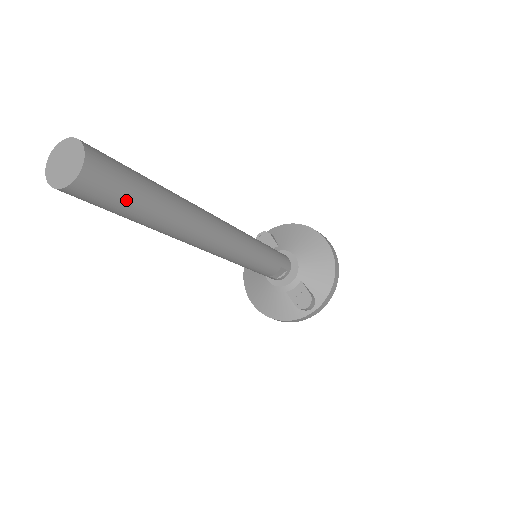
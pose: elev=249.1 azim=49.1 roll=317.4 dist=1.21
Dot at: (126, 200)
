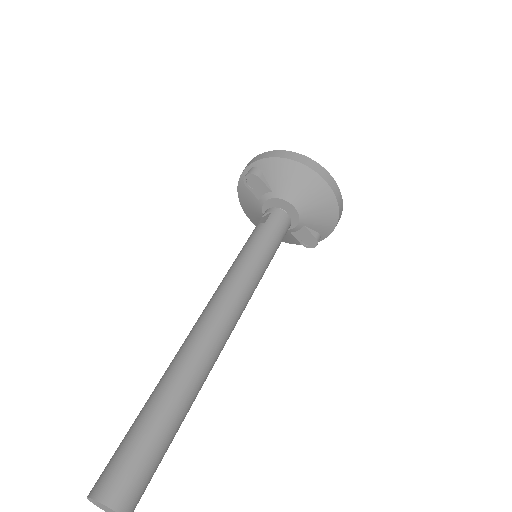
Dot at: (158, 464)
